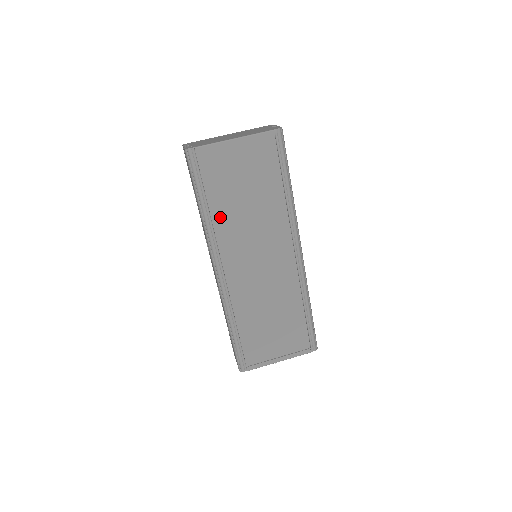
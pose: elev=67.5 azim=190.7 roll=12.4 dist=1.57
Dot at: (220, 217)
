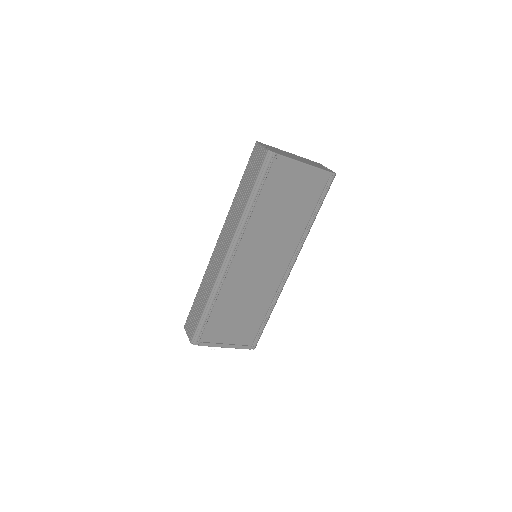
Dot at: (258, 215)
